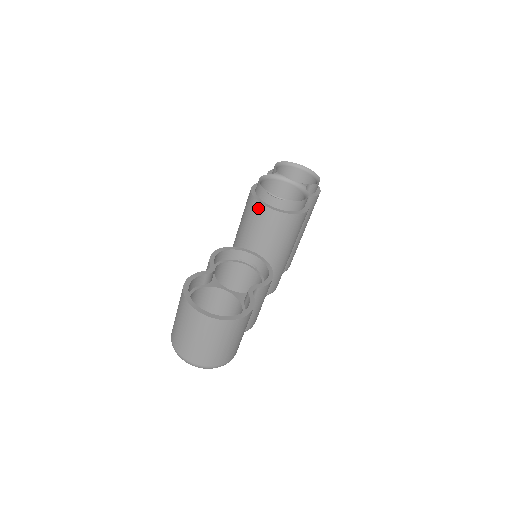
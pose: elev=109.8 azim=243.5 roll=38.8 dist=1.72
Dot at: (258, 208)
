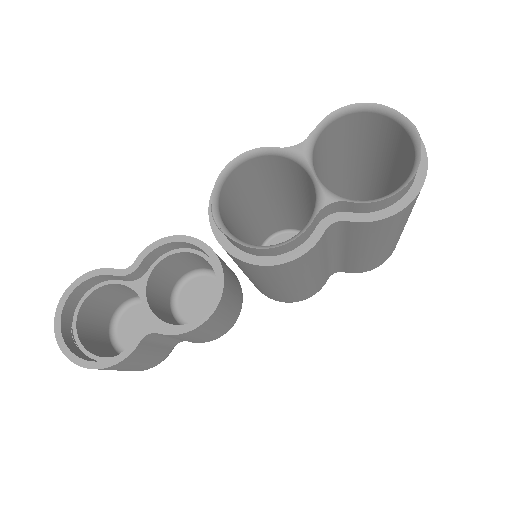
Dot at: occluded
